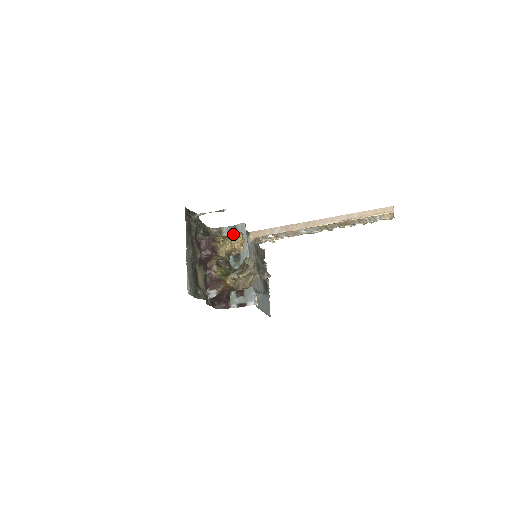
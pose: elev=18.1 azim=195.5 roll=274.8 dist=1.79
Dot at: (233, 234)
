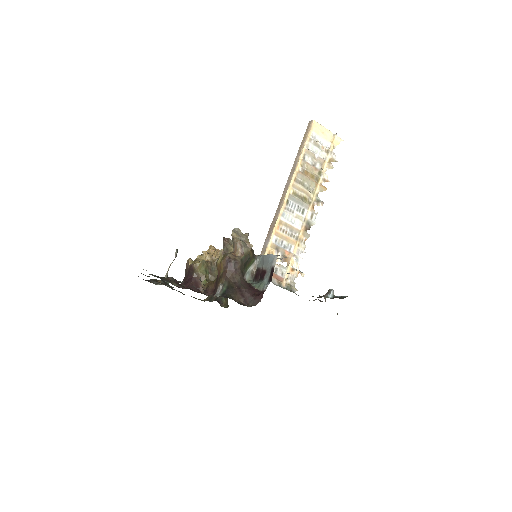
Dot at: occluded
